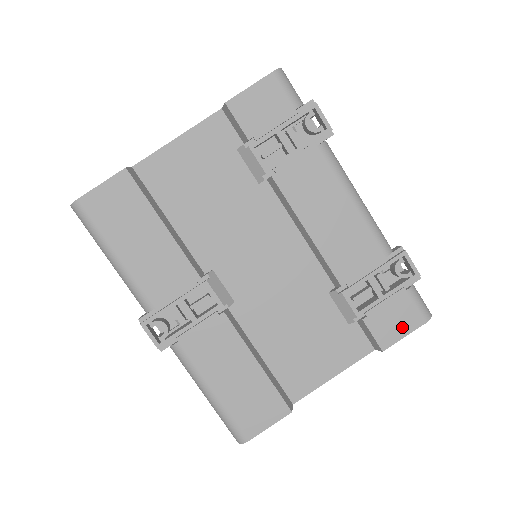
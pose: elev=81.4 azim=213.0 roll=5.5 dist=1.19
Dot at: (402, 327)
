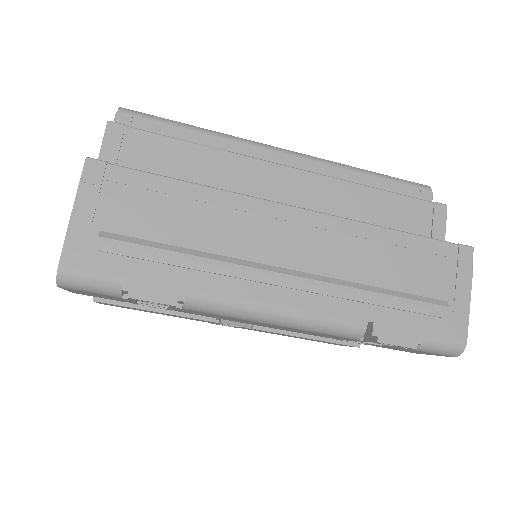
Dot at: (425, 353)
